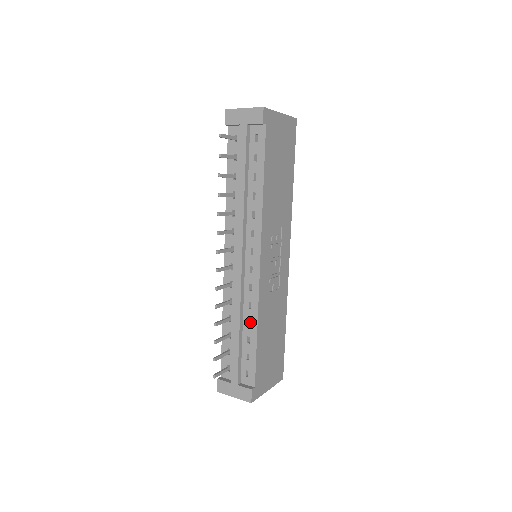
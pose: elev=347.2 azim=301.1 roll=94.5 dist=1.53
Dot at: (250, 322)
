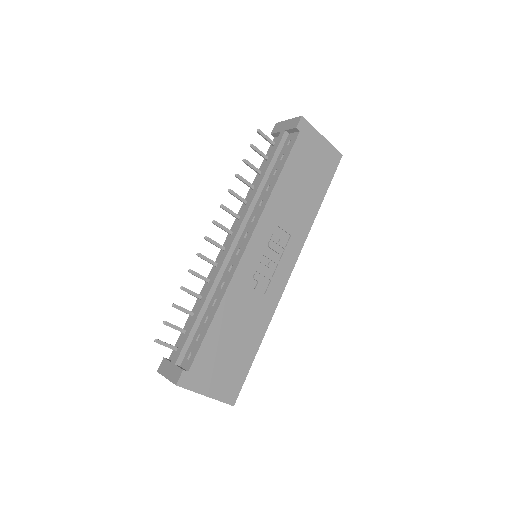
Dot at: (215, 301)
